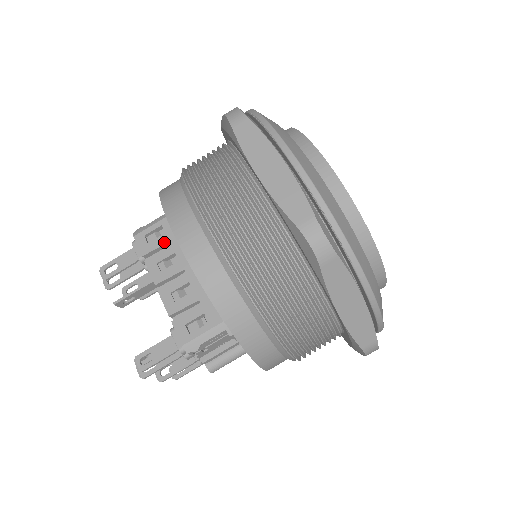
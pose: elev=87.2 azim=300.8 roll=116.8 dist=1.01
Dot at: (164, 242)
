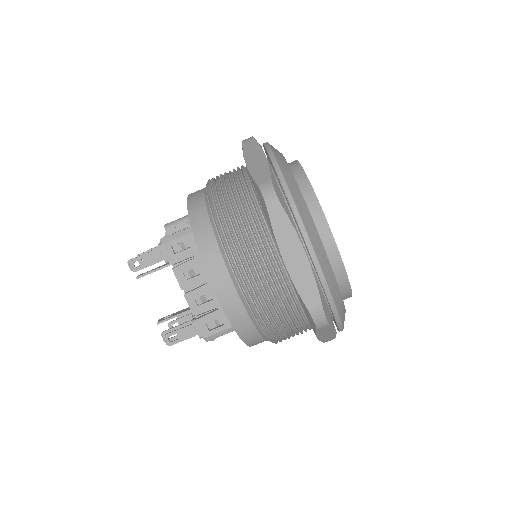
Dot at: (189, 256)
